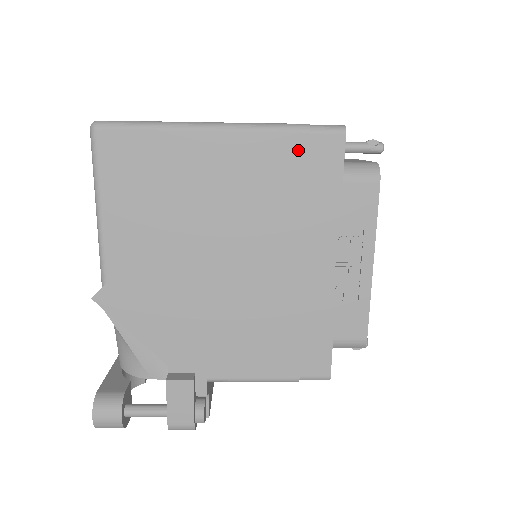
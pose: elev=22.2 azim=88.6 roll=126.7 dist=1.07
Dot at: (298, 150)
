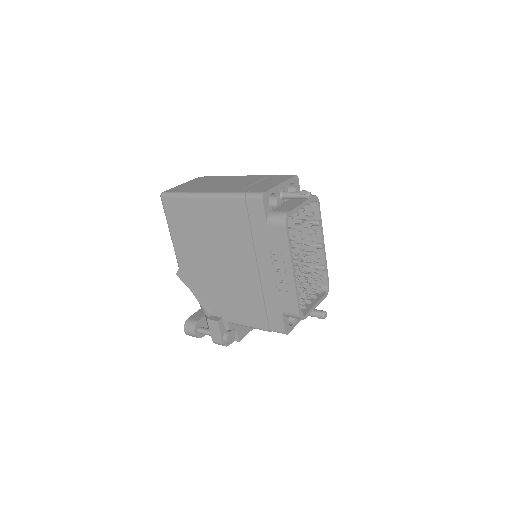
Dot at: (241, 207)
